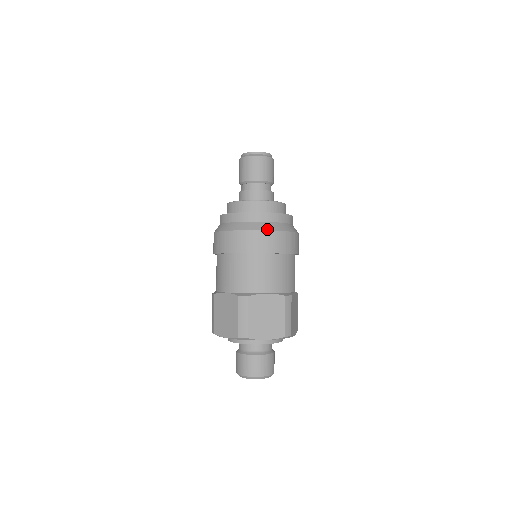
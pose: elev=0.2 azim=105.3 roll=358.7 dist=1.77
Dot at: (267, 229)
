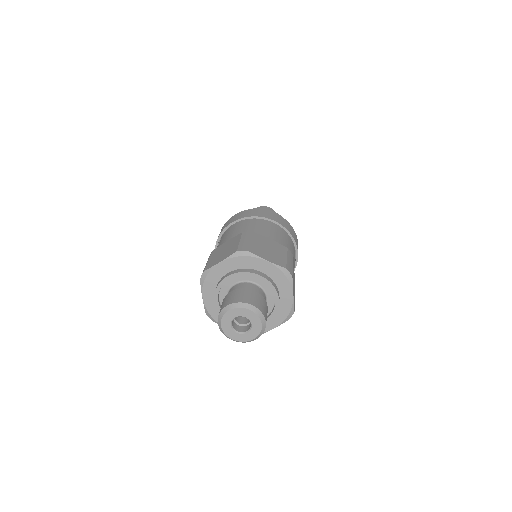
Dot at: (275, 213)
